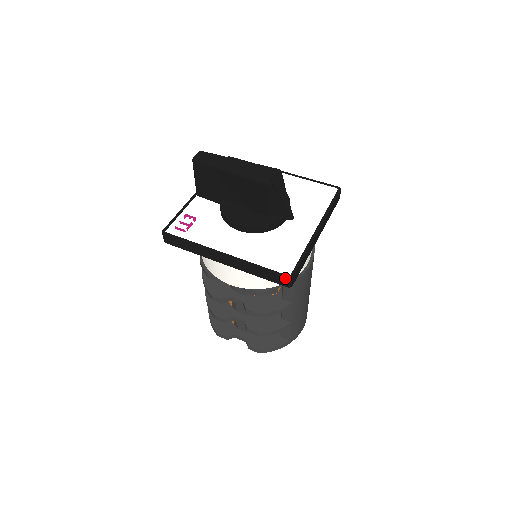
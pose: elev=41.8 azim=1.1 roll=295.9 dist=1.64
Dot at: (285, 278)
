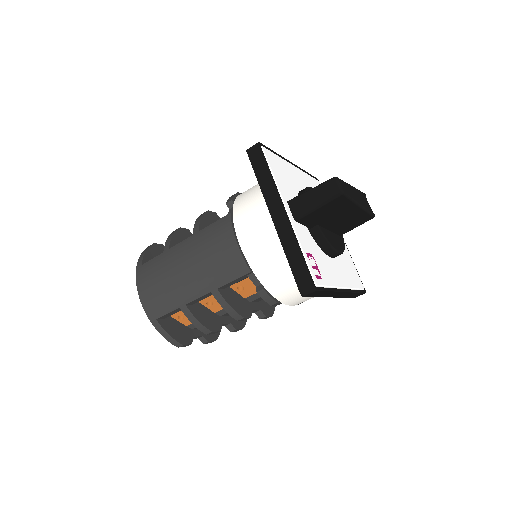
Dot at: (364, 293)
